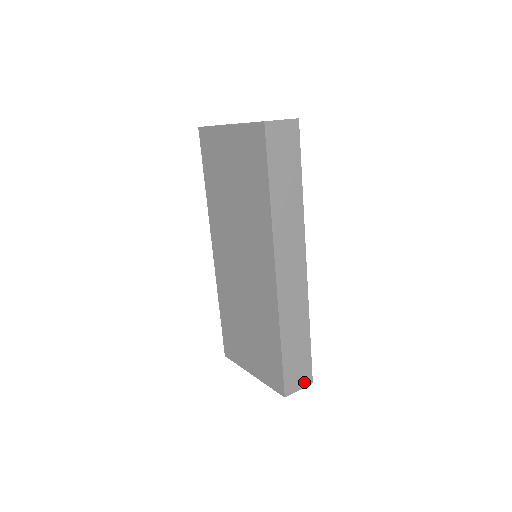
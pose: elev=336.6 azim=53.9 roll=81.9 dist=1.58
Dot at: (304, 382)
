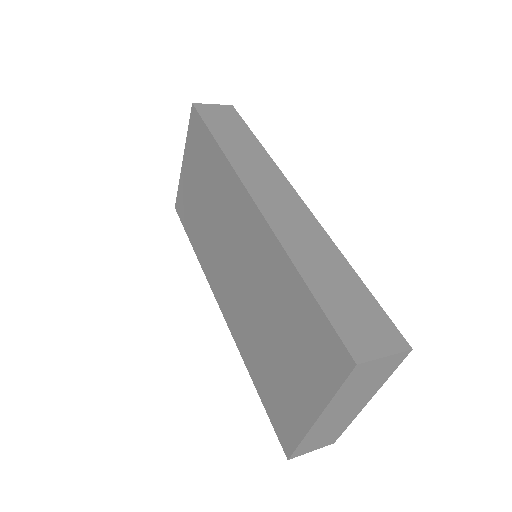
Dot at: (389, 344)
